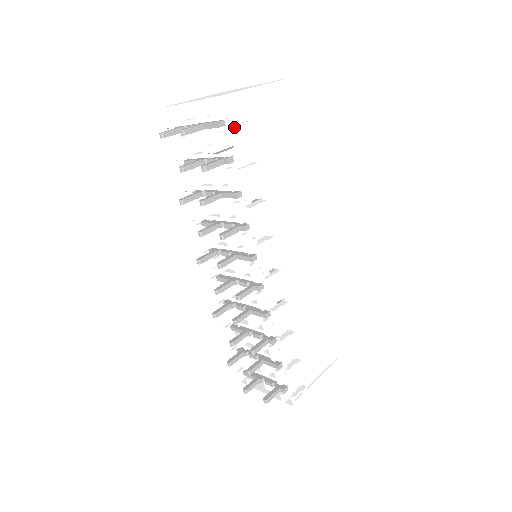
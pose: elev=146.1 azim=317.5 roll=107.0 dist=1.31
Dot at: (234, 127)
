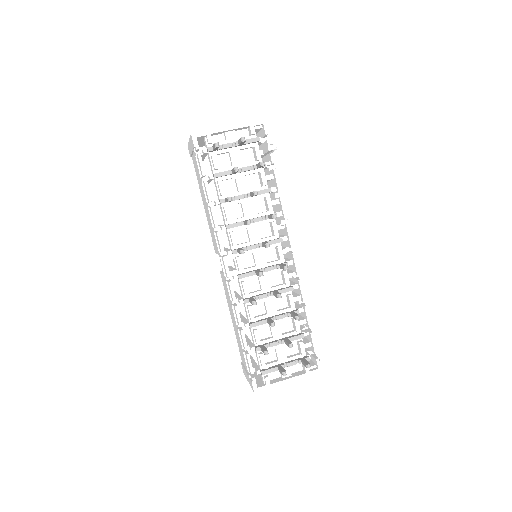
Dot at: (269, 141)
